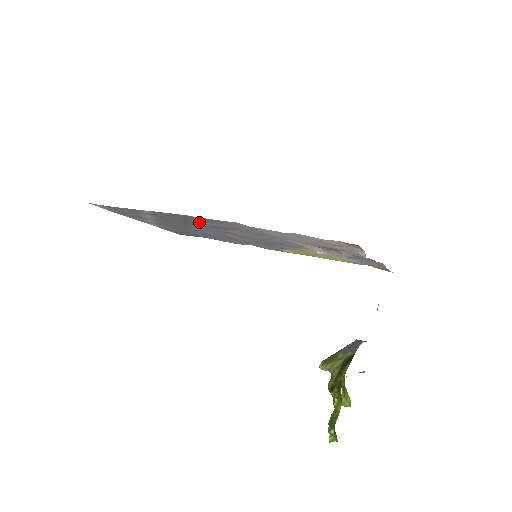
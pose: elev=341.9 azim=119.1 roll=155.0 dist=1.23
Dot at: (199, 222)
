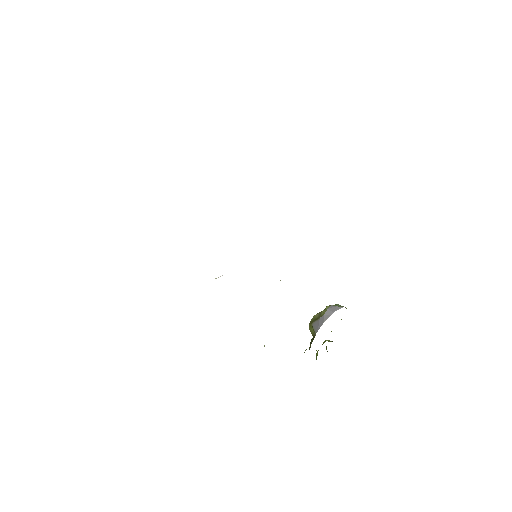
Dot at: occluded
